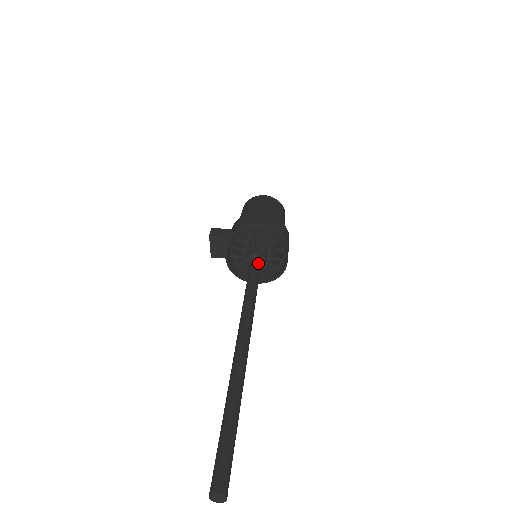
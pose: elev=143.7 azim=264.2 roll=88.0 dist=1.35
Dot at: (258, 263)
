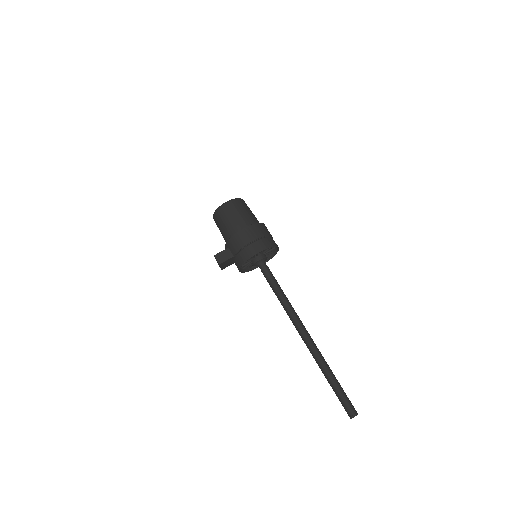
Dot at: (264, 264)
